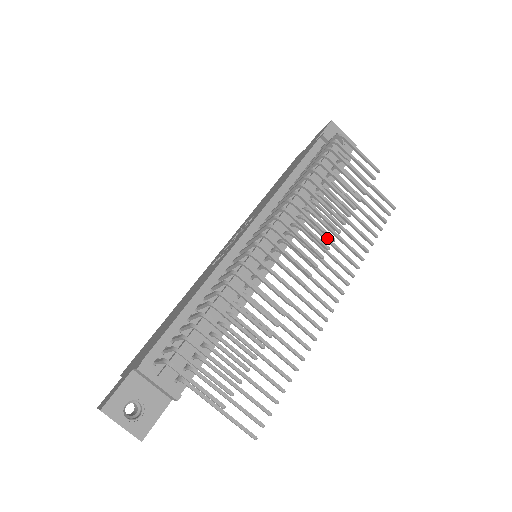
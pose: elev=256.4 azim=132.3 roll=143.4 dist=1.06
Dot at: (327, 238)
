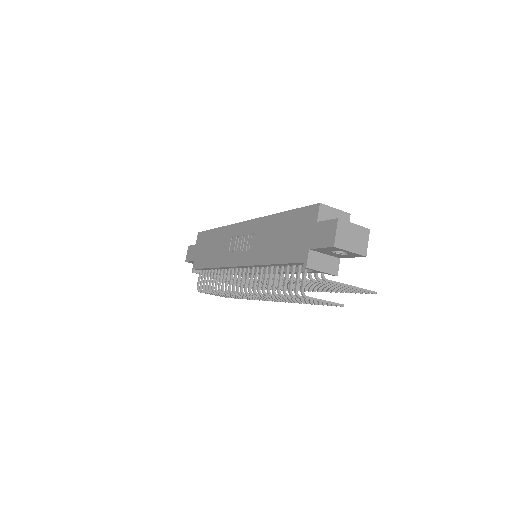
Dot at: occluded
